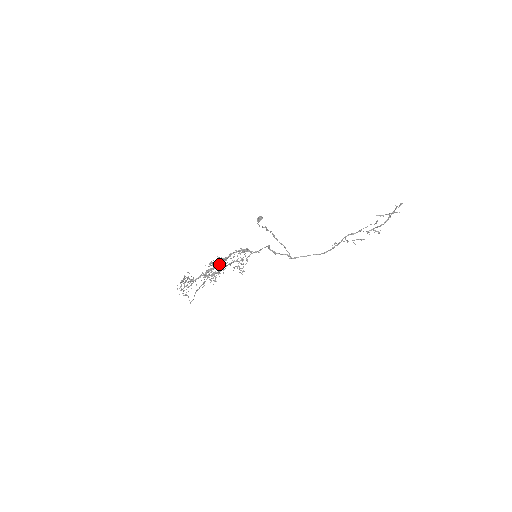
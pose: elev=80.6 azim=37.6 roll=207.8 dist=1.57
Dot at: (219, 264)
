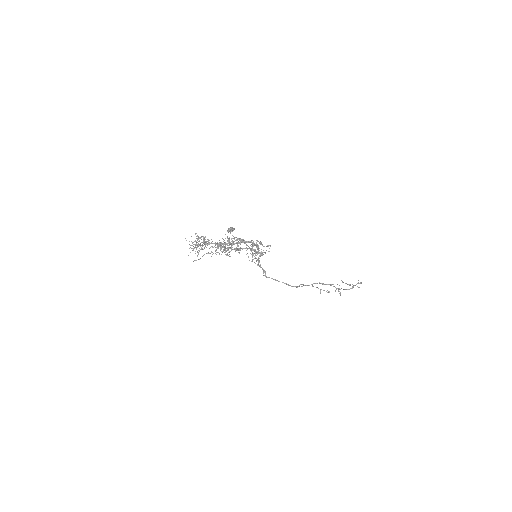
Dot at: occluded
